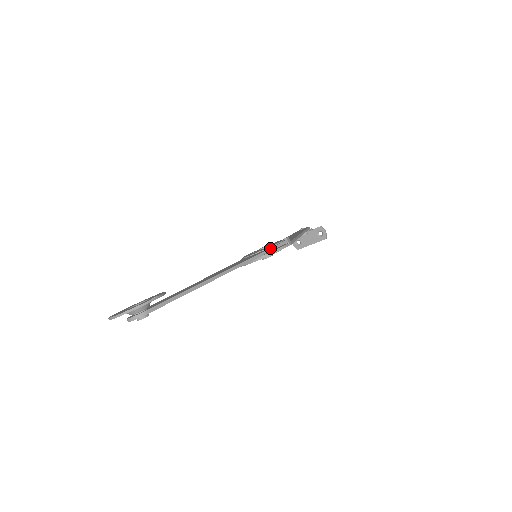
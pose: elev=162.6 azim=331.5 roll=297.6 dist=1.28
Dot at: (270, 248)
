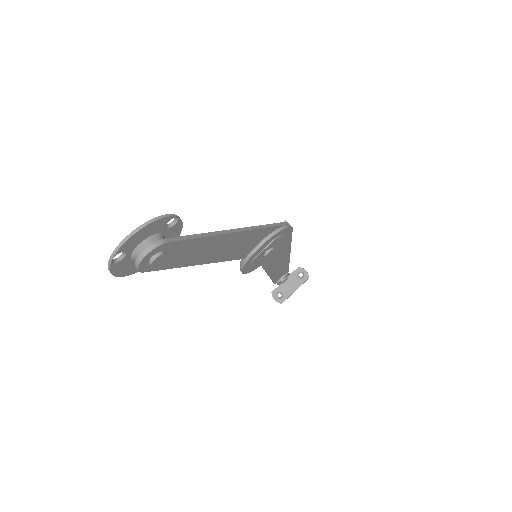
Dot at: (275, 223)
